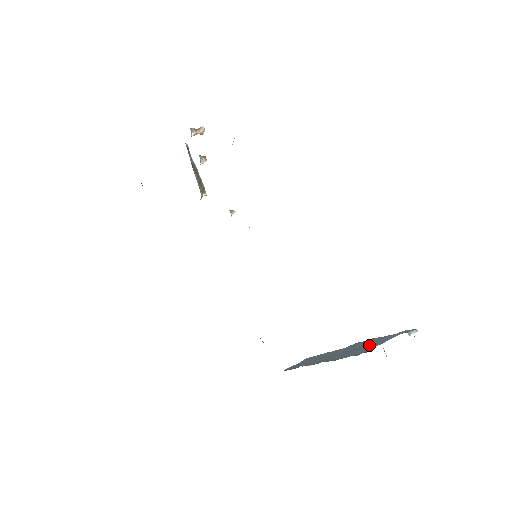
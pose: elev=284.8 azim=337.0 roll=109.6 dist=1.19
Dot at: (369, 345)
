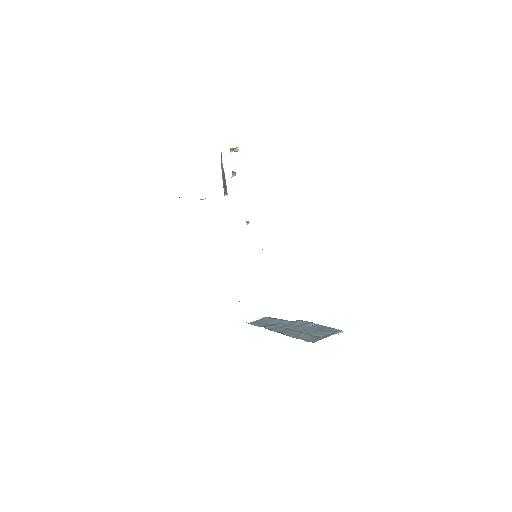
Dot at: (313, 333)
